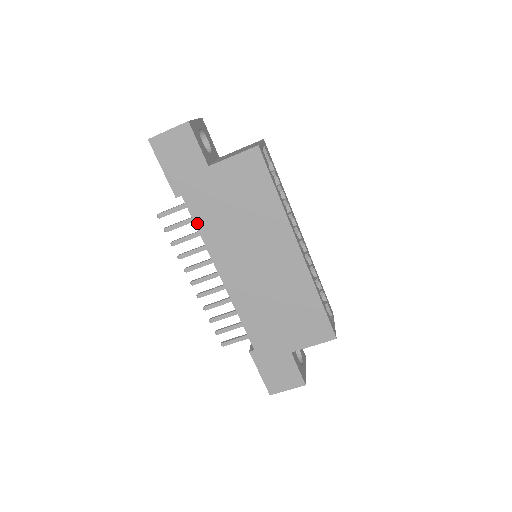
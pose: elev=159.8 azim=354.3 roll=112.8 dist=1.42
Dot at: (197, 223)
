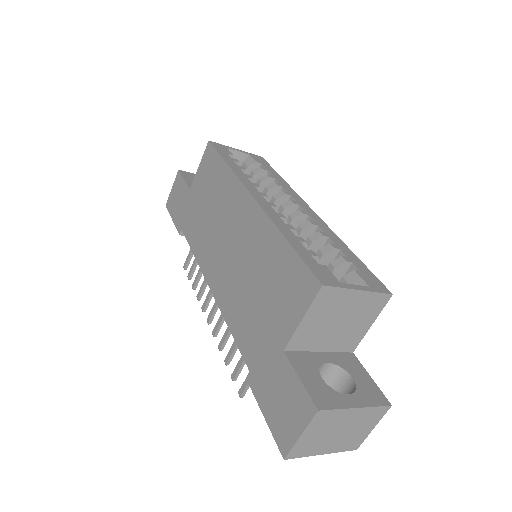
Dot at: (191, 245)
